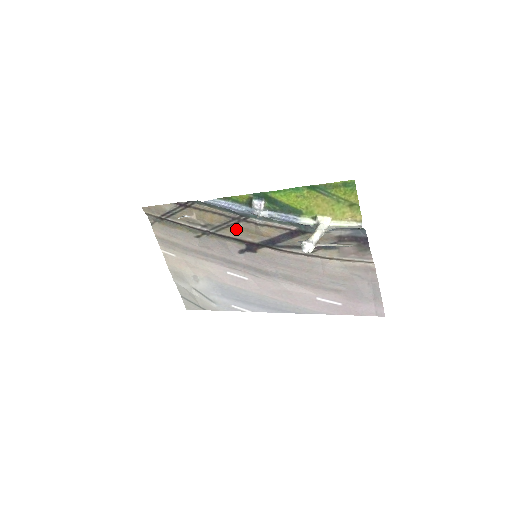
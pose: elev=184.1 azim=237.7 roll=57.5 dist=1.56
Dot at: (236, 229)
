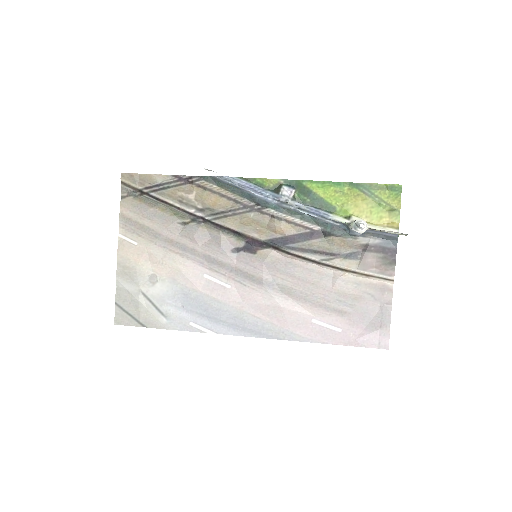
Dot at: (243, 219)
